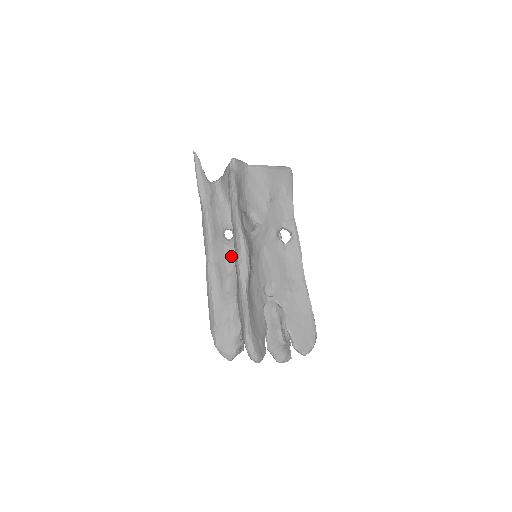
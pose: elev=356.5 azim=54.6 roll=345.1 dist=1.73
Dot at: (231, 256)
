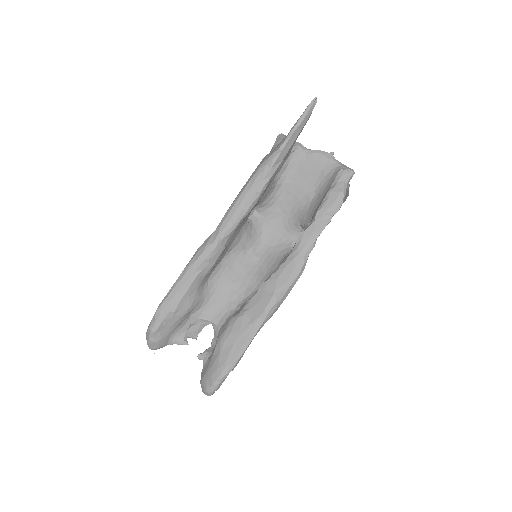
Dot at: (239, 243)
